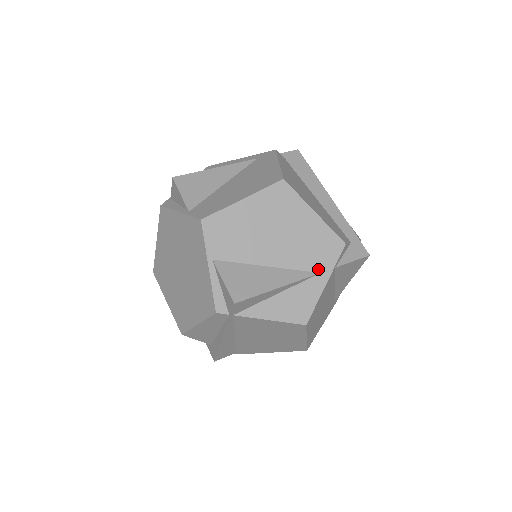
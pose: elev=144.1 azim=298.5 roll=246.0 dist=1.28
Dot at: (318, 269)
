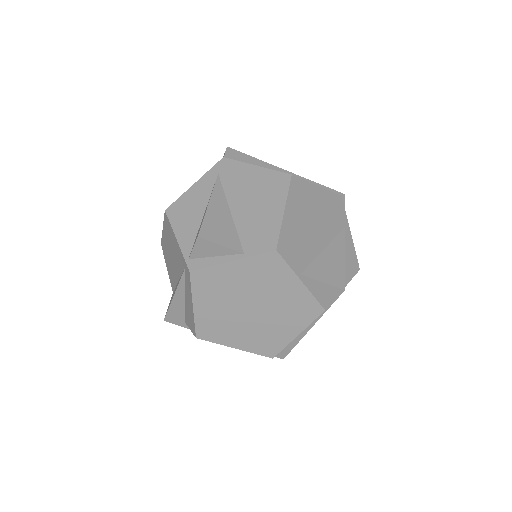
Dot at: (342, 226)
